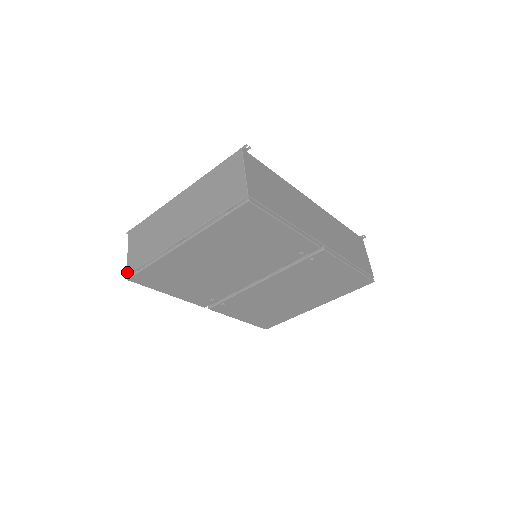
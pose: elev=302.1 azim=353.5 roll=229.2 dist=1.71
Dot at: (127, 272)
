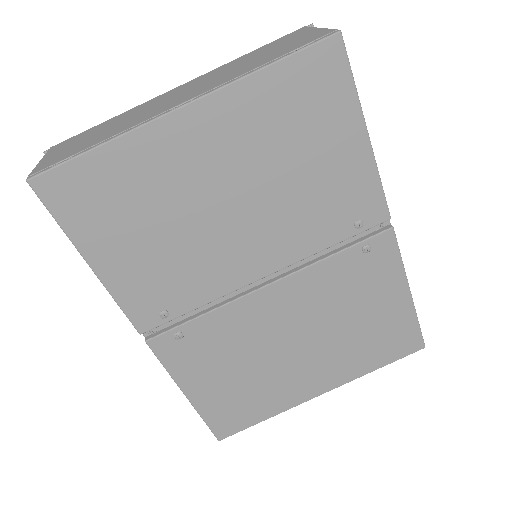
Dot at: (31, 173)
